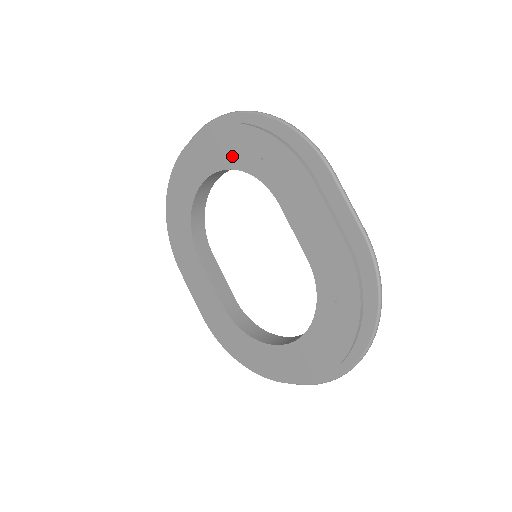
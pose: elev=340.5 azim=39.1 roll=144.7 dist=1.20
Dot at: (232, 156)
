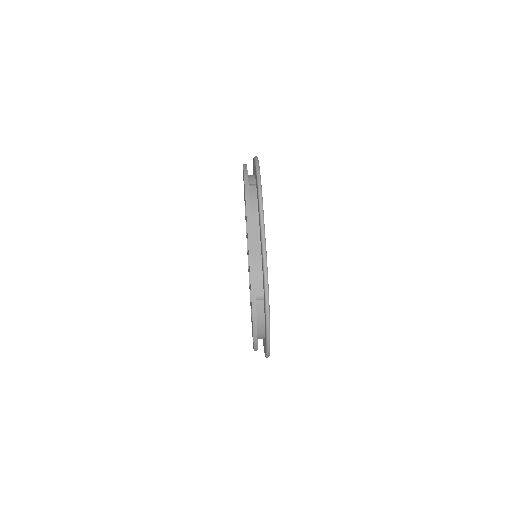
Dot at: occluded
